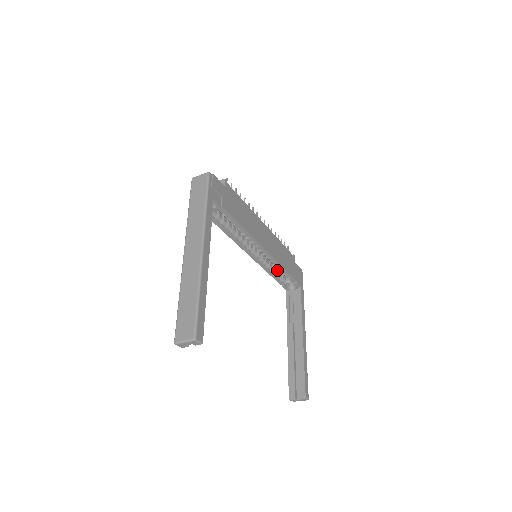
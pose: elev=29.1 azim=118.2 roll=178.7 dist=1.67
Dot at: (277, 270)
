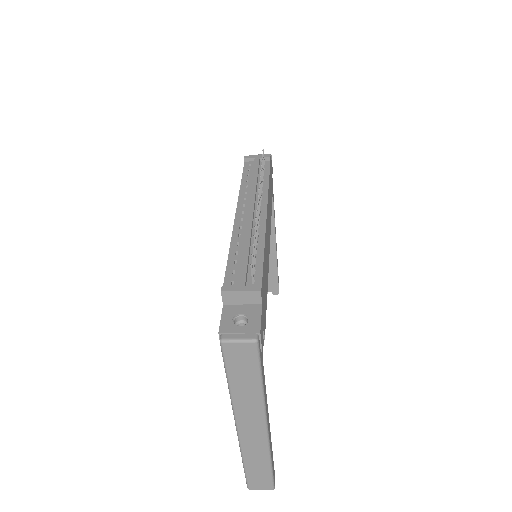
Dot at: occluded
